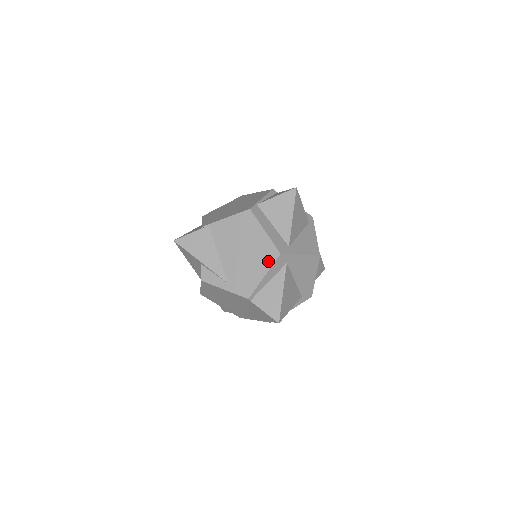
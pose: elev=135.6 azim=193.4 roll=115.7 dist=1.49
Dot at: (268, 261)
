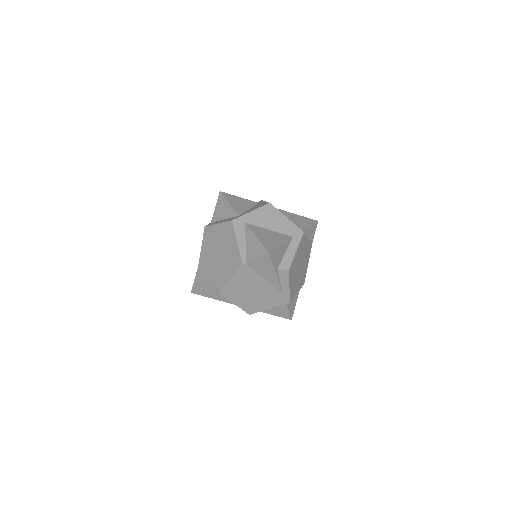
Dot at: (231, 233)
